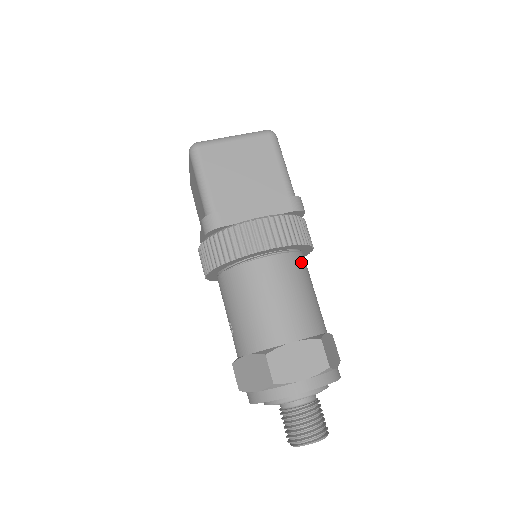
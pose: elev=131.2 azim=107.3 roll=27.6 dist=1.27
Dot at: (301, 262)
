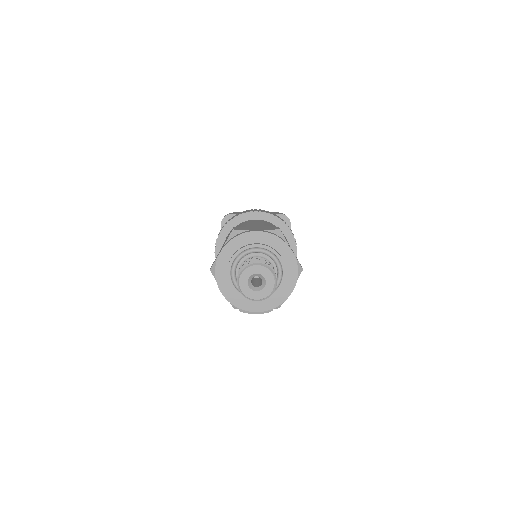
Dot at: occluded
